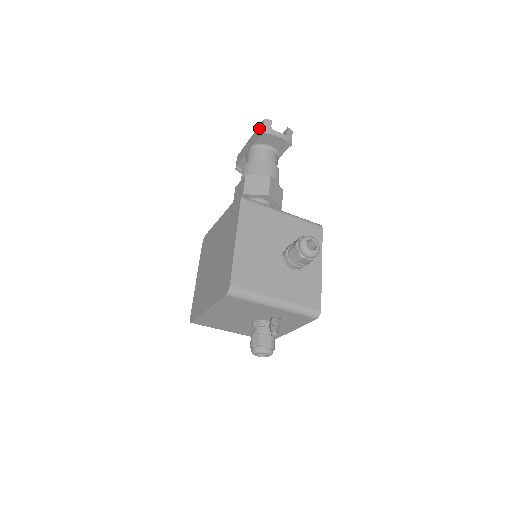
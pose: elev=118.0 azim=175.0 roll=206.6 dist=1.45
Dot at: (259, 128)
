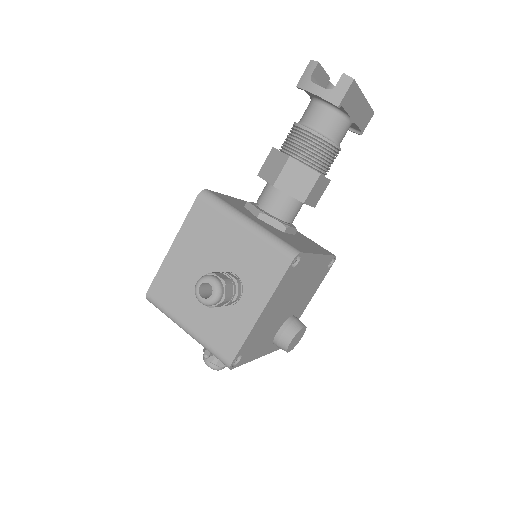
Dot at: occluded
